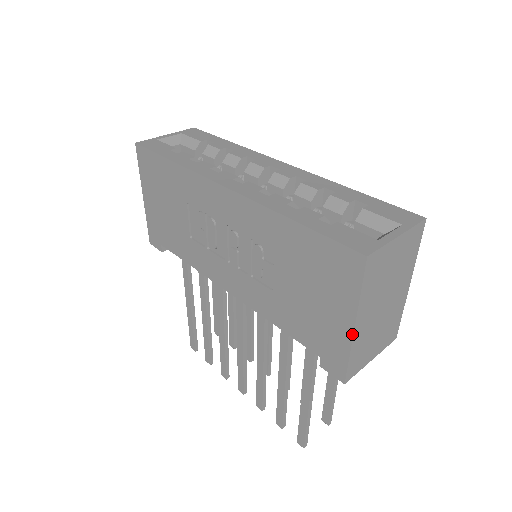
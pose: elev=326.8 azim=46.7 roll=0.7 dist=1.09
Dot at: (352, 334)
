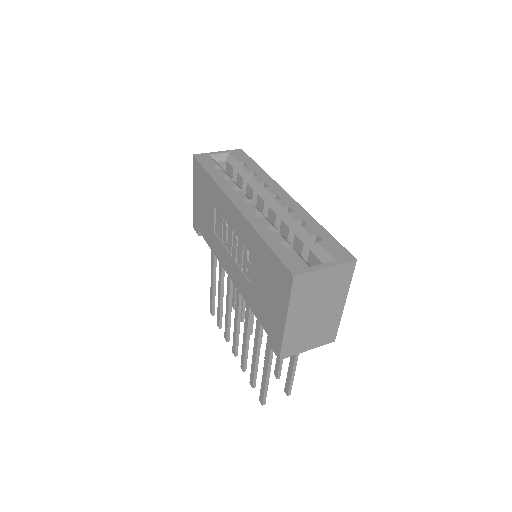
Dot at: (284, 326)
